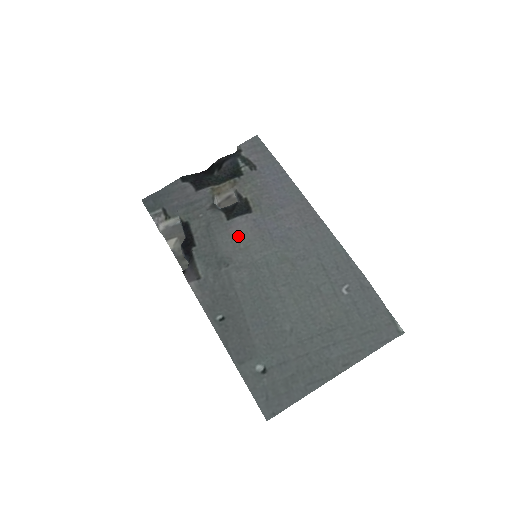
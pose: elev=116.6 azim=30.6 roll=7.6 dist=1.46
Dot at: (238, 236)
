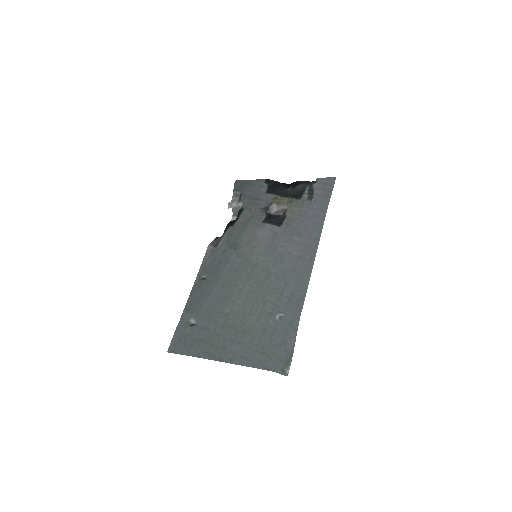
Dot at: (258, 236)
